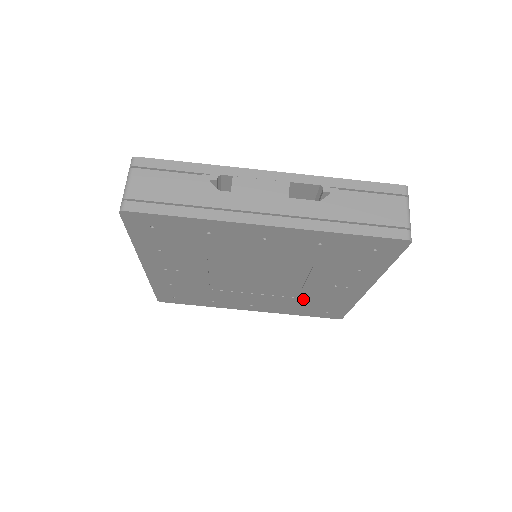
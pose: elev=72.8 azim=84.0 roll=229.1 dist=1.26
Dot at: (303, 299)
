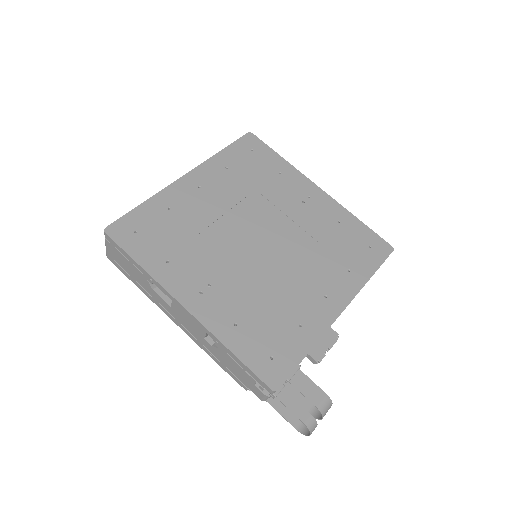
Dot at: (325, 242)
